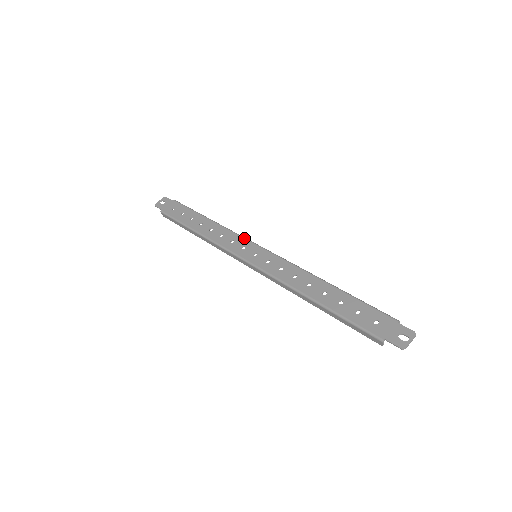
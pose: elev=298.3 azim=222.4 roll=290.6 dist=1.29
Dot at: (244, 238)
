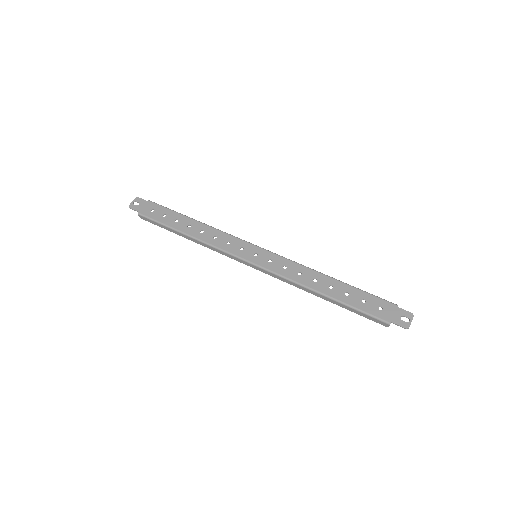
Dot at: (239, 239)
